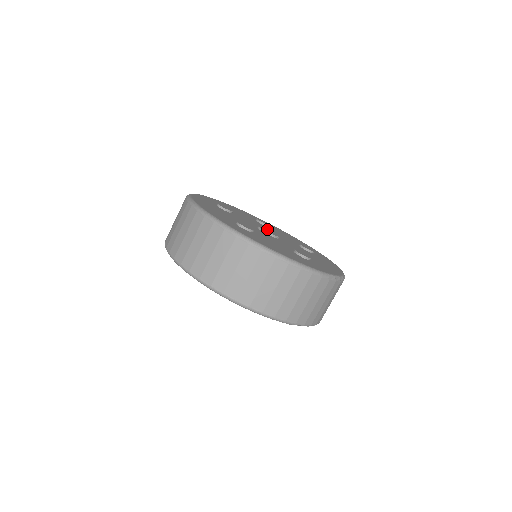
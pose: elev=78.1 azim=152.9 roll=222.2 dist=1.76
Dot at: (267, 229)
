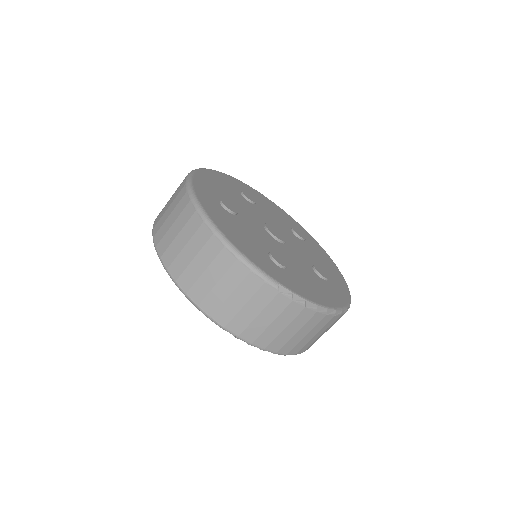
Dot at: (278, 230)
